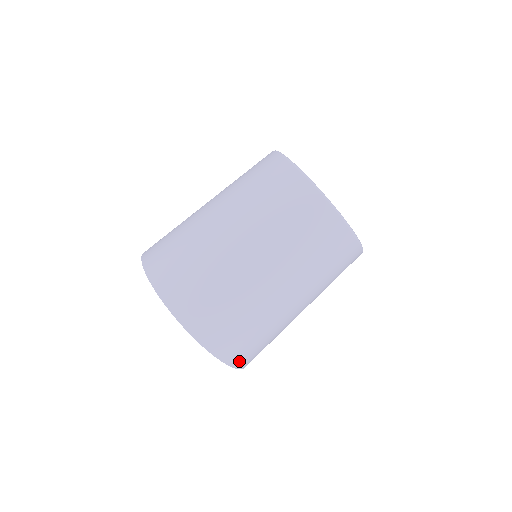
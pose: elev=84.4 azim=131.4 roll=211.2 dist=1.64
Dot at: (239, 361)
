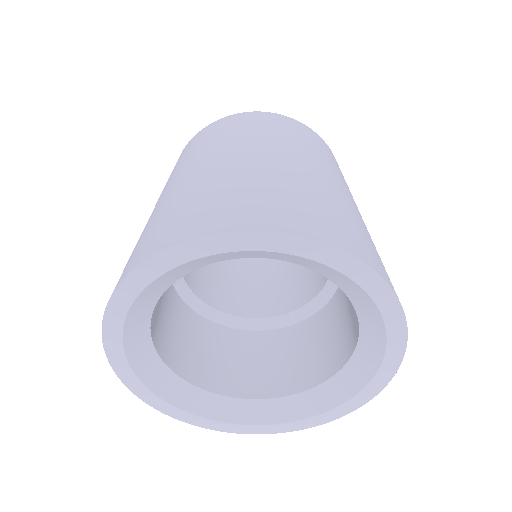
Dot at: occluded
